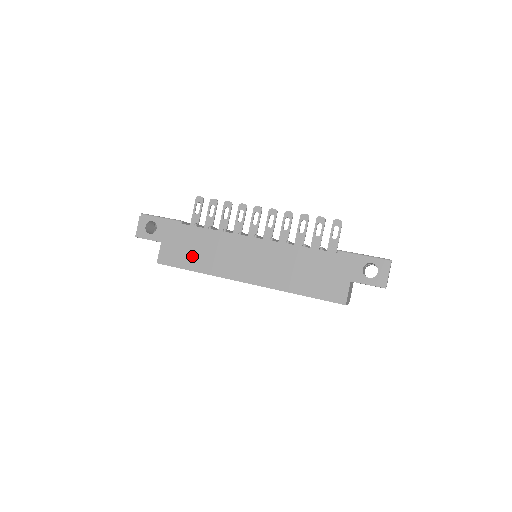
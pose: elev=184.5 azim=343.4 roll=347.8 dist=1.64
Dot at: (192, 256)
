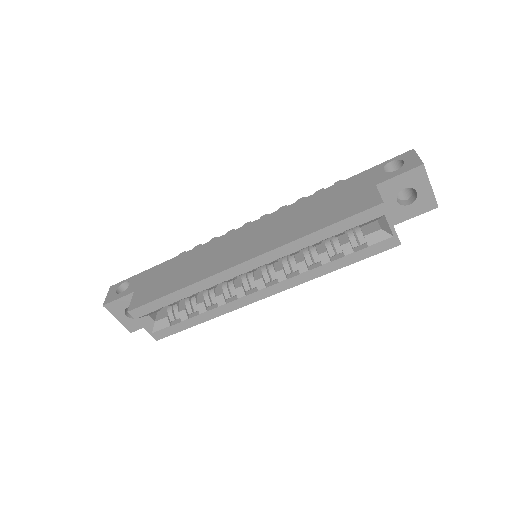
Dot at: (172, 280)
